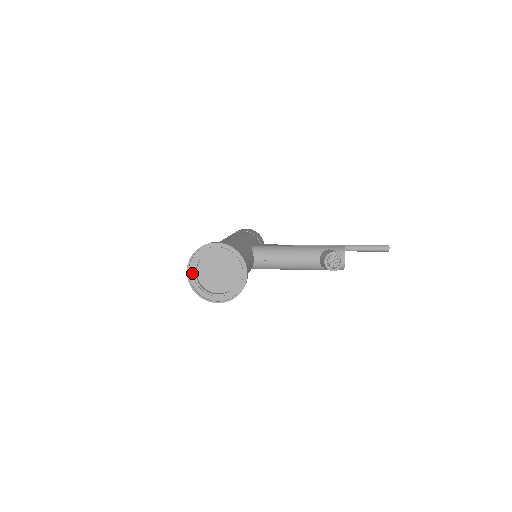
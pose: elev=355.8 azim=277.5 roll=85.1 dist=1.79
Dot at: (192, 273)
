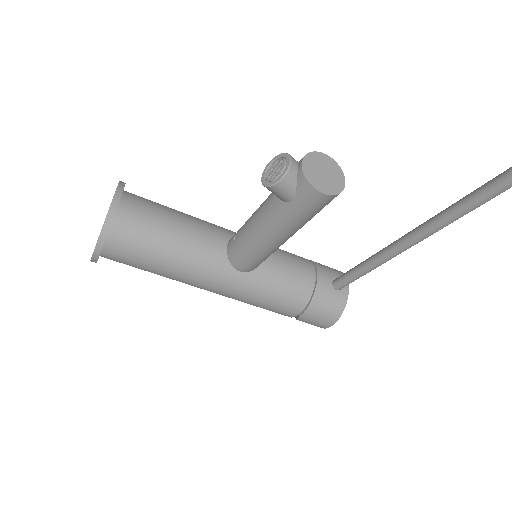
Dot at: occluded
